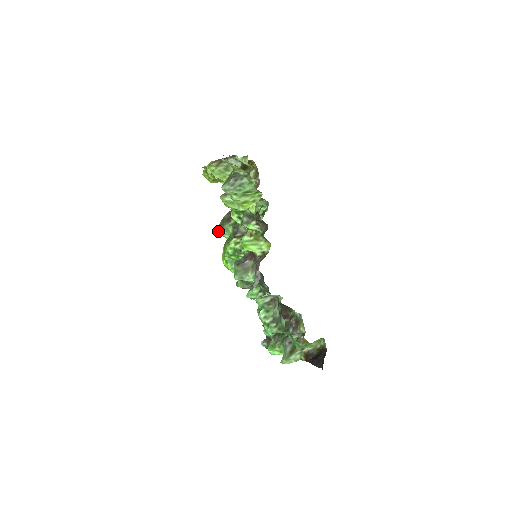
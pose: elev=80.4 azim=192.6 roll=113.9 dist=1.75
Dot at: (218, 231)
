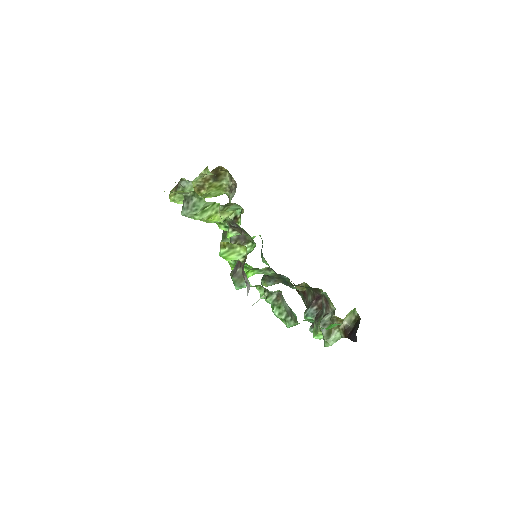
Dot at: occluded
